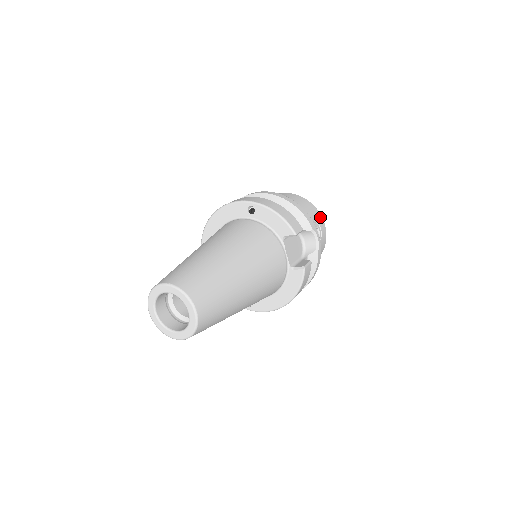
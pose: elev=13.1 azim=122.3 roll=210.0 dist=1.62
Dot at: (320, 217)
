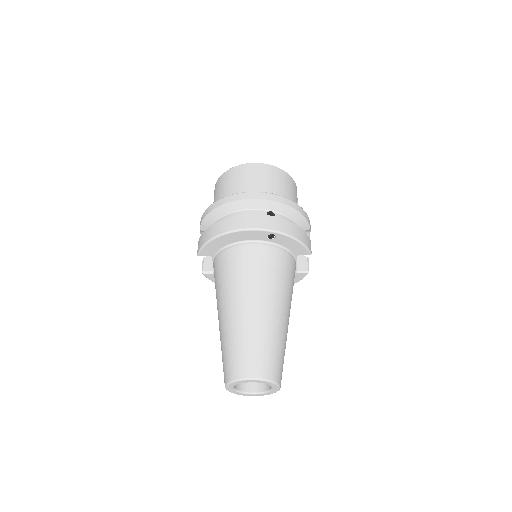
Dot at: (296, 188)
